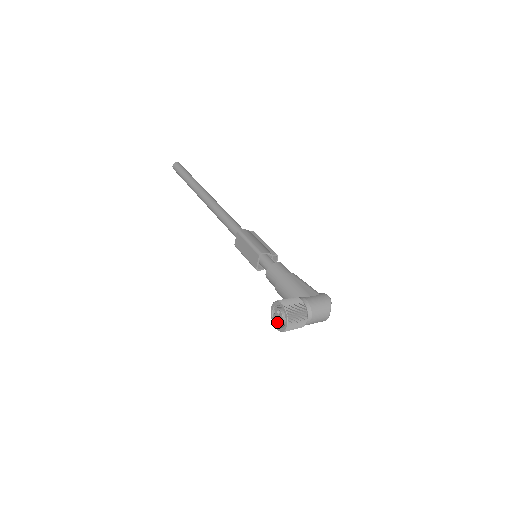
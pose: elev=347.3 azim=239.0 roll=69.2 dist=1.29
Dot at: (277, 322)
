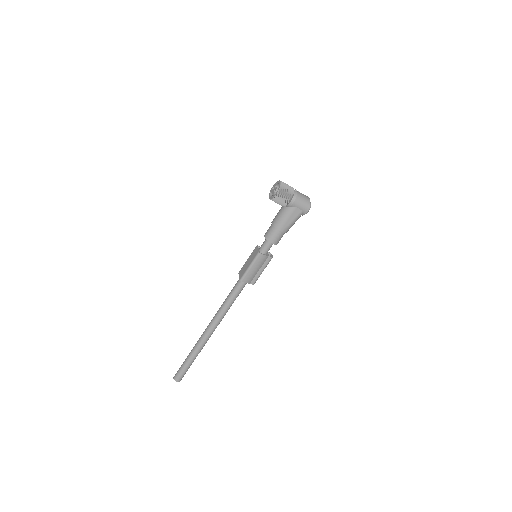
Dot at: (275, 191)
